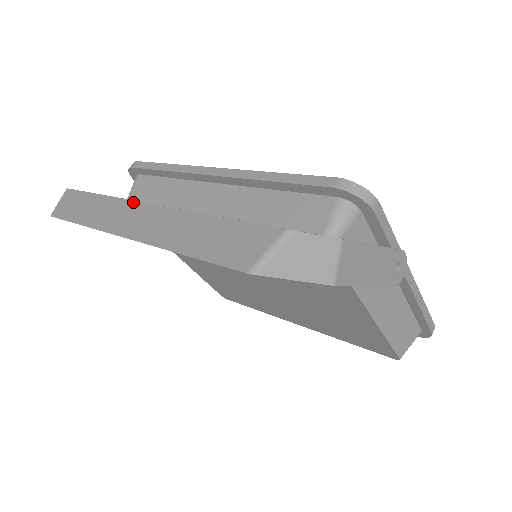
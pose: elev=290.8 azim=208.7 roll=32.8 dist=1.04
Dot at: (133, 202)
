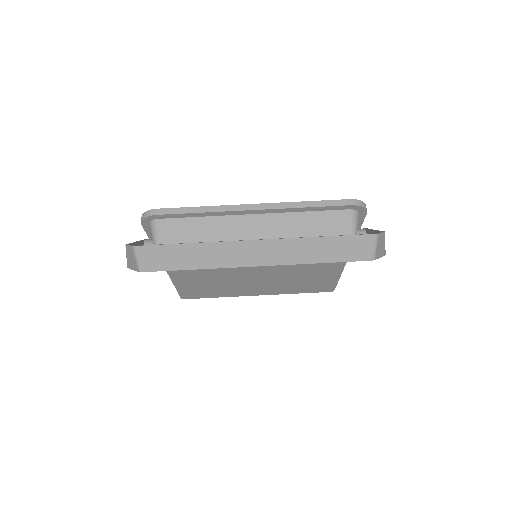
Dot at: (239, 242)
